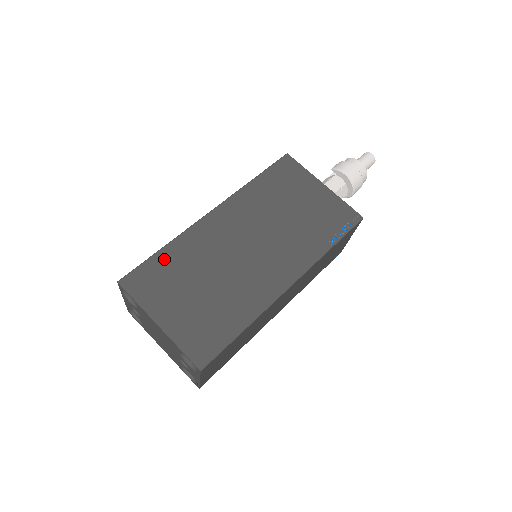
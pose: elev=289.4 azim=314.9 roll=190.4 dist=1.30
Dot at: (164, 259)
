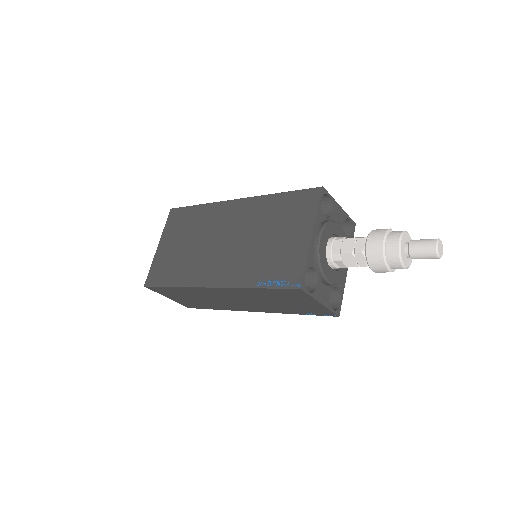
Dot at: (192, 212)
